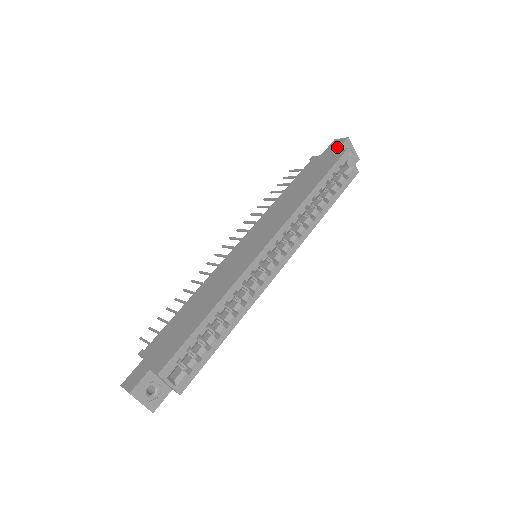
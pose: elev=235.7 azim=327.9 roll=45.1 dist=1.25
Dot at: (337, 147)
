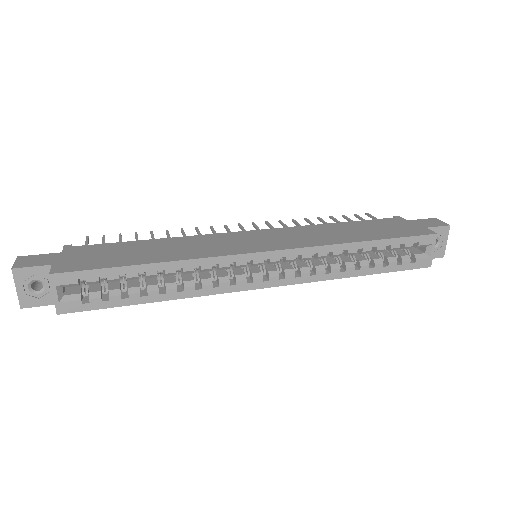
Dot at: (430, 225)
